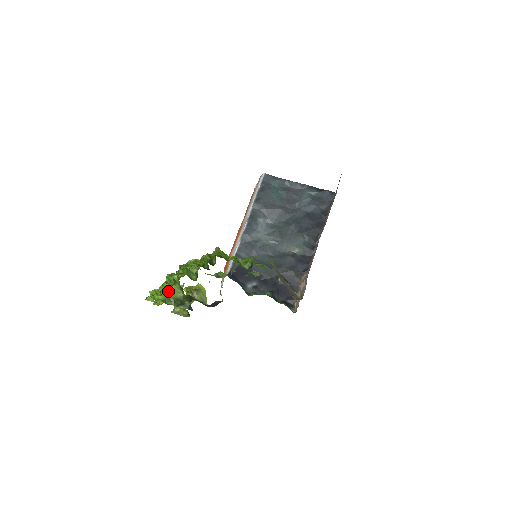
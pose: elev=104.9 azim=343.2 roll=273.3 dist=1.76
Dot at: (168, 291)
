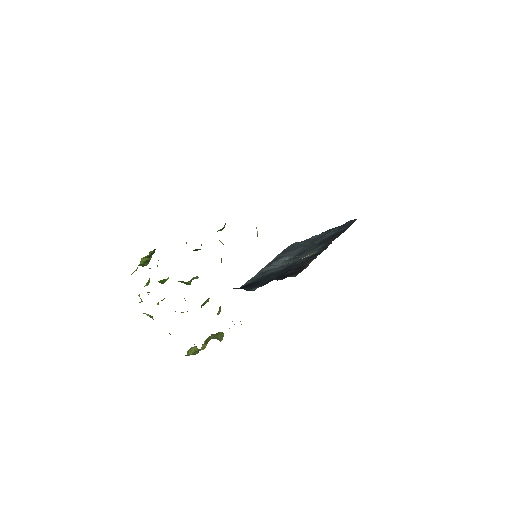
Dot at: occluded
